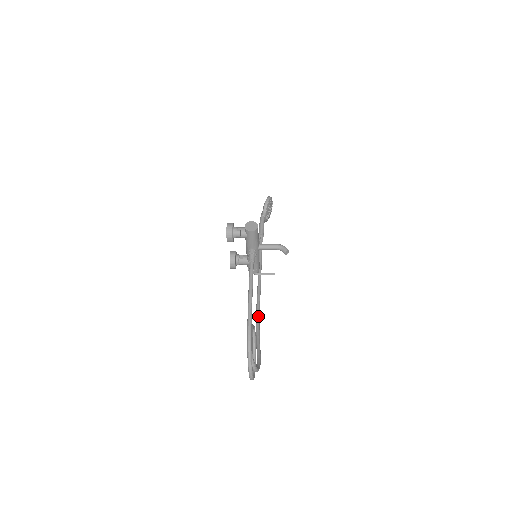
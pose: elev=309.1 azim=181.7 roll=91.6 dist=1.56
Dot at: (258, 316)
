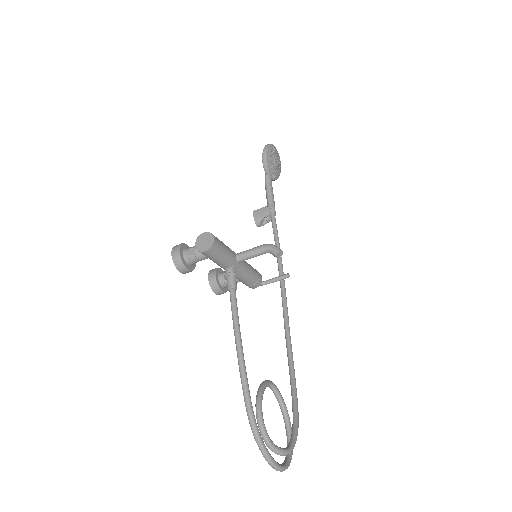
Dot at: (288, 340)
